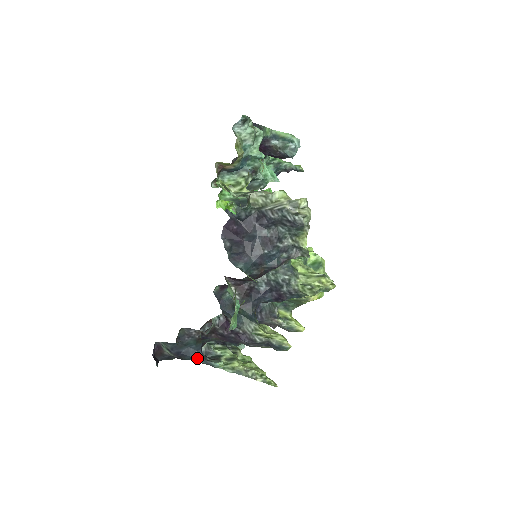
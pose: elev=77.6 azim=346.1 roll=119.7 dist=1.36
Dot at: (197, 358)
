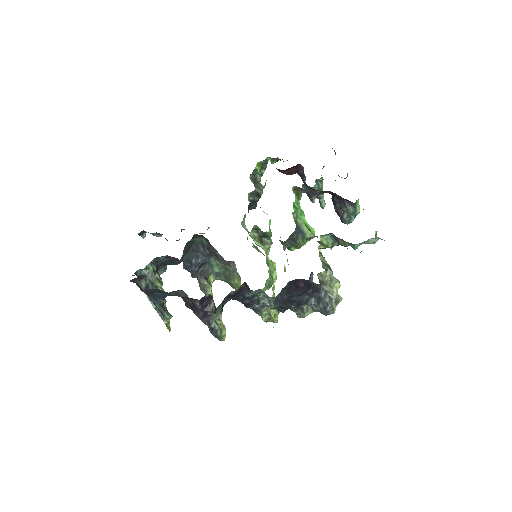
Dot at: (158, 302)
